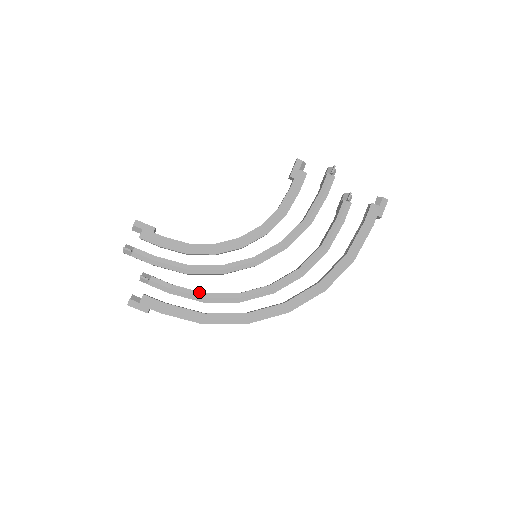
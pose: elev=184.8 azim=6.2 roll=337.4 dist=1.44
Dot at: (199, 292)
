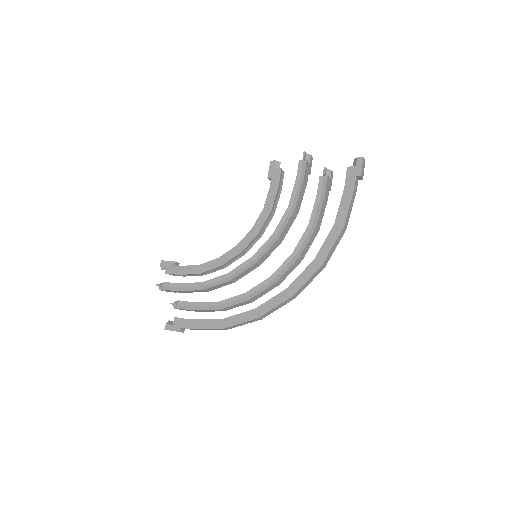
Dot at: (214, 302)
